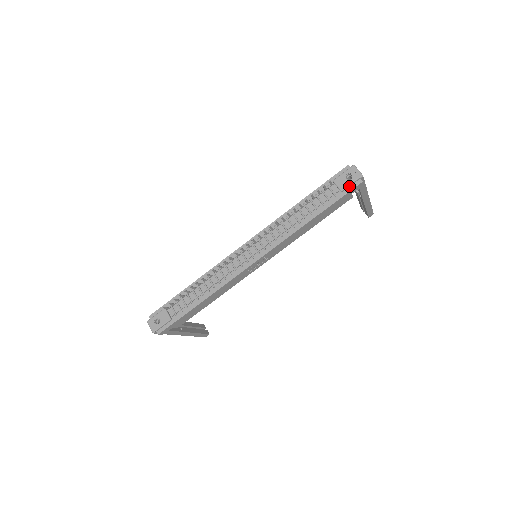
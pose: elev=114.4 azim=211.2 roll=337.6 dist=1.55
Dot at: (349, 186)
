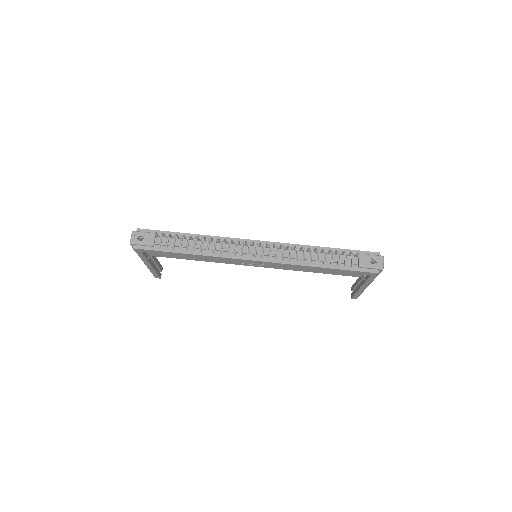
Dot at: (367, 268)
